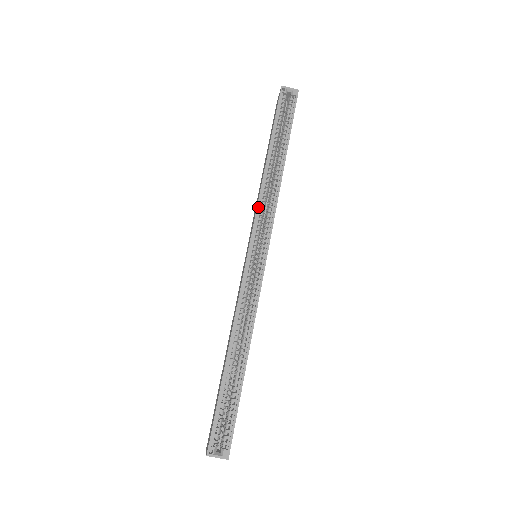
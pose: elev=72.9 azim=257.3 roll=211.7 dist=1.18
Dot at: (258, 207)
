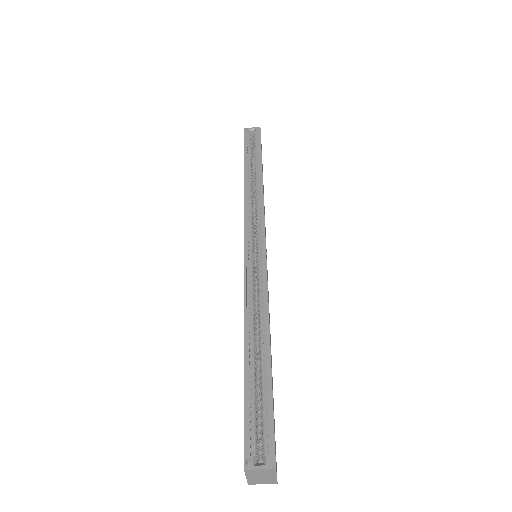
Dot at: (245, 210)
